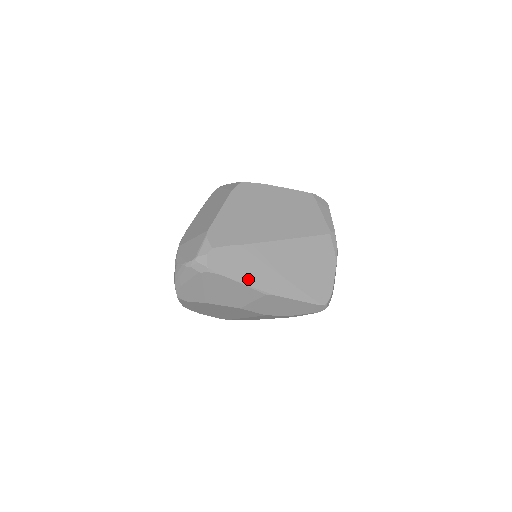
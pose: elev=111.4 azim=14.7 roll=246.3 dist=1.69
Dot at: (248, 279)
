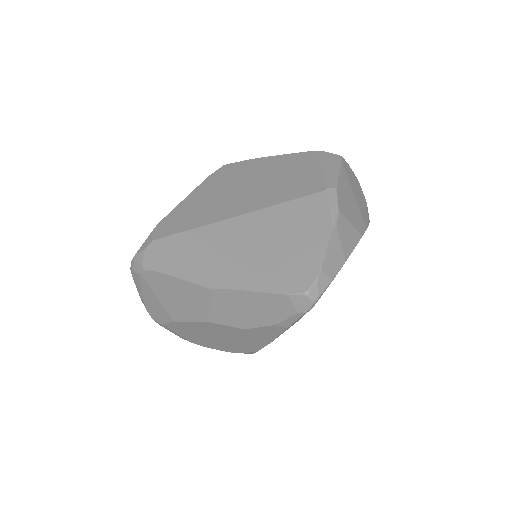
Dot at: (190, 271)
